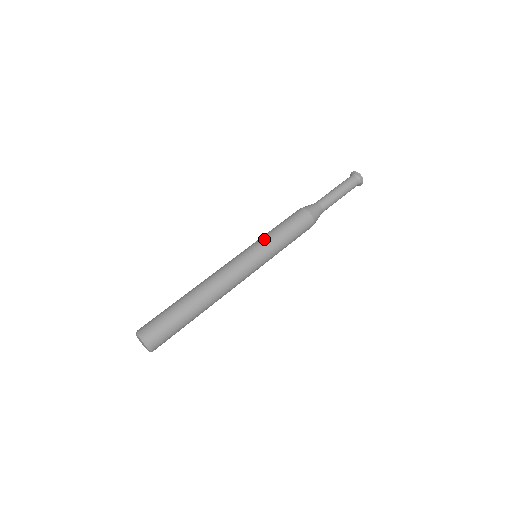
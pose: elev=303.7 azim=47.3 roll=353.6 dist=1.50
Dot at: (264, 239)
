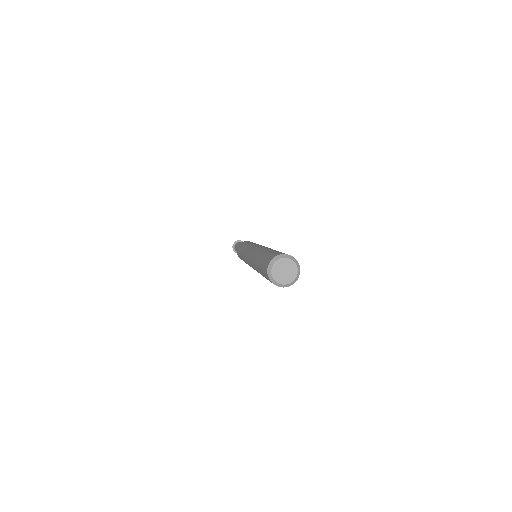
Dot at: (244, 249)
